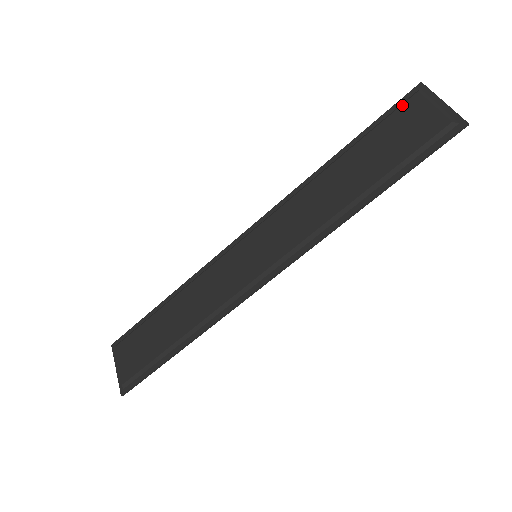
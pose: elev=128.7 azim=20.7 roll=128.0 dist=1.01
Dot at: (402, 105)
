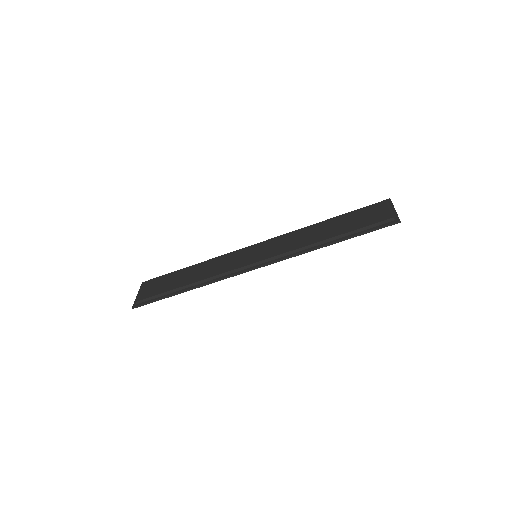
Dot at: (374, 205)
